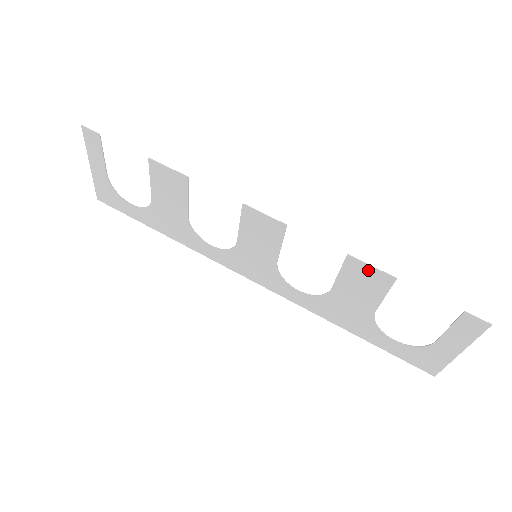
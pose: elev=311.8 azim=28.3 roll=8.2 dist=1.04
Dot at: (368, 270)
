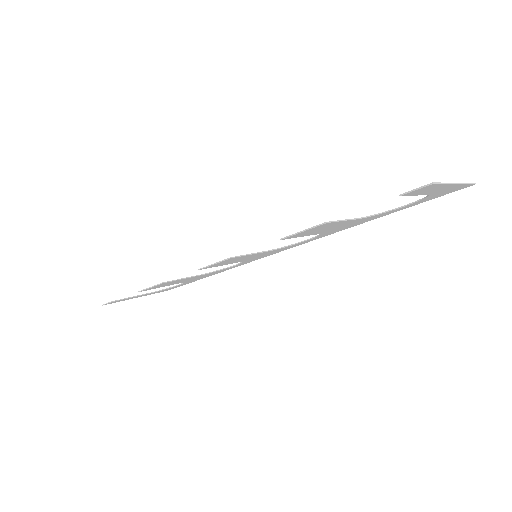
Dot at: (305, 232)
